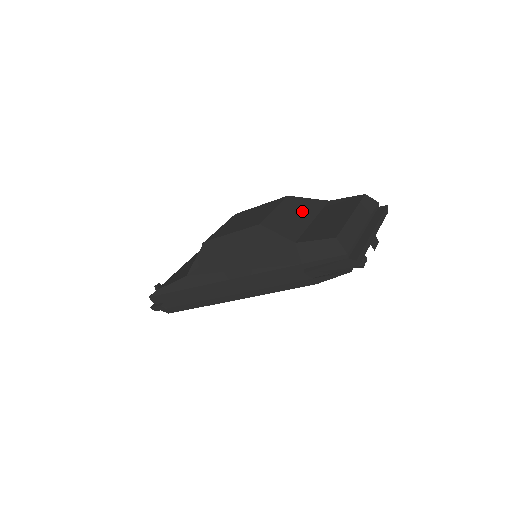
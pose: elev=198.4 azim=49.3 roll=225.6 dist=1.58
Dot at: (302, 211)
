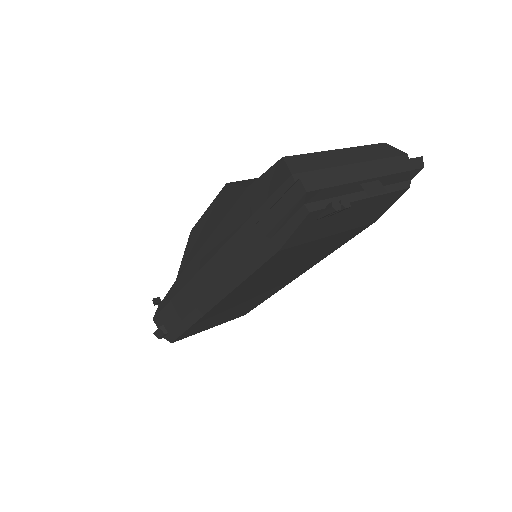
Dot at: occluded
